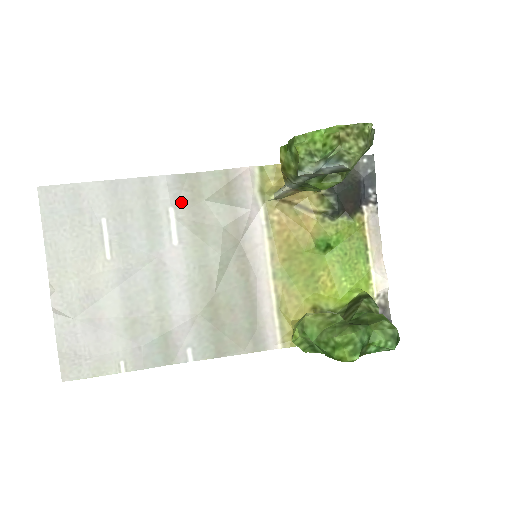
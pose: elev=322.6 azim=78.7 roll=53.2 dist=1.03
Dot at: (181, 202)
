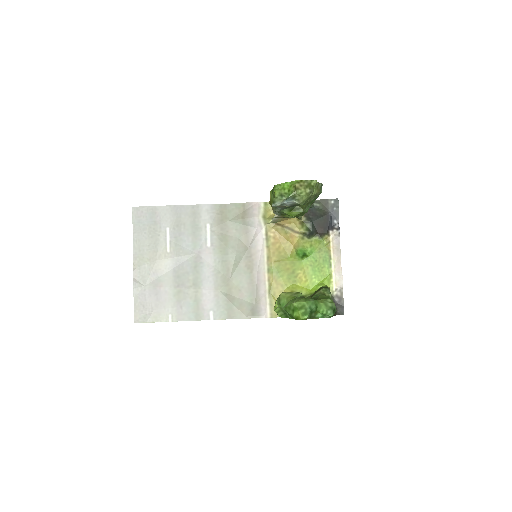
Dot at: (214, 221)
